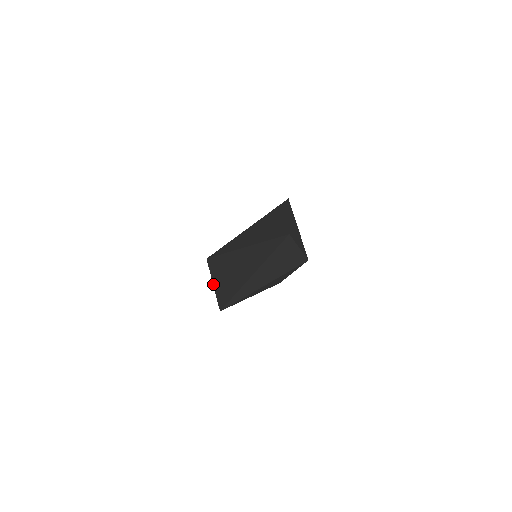
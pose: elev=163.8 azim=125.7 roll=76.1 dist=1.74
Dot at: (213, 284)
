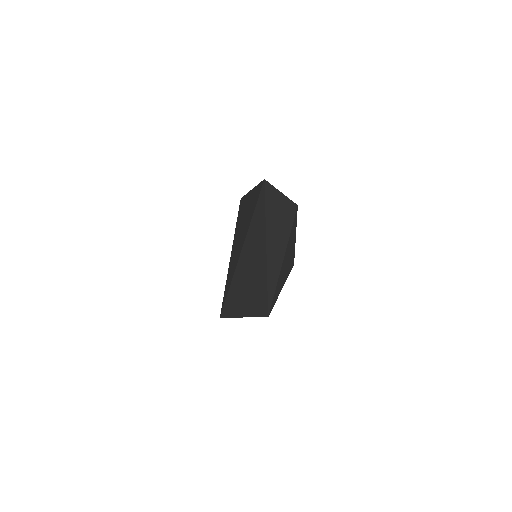
Dot at: occluded
